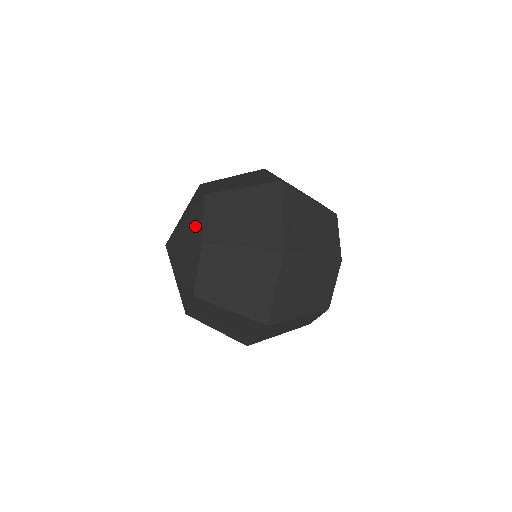
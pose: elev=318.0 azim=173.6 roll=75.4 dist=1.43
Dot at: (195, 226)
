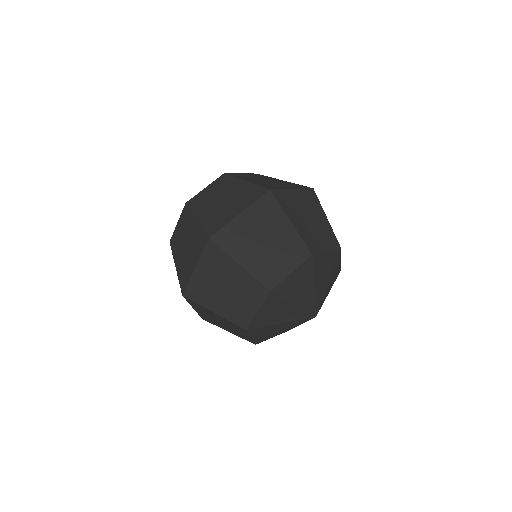
Dot at: occluded
